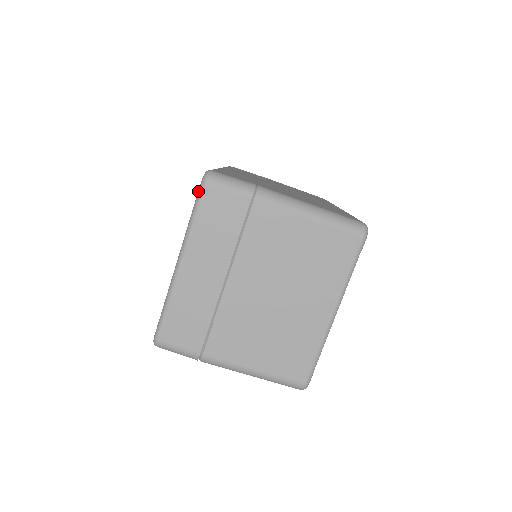
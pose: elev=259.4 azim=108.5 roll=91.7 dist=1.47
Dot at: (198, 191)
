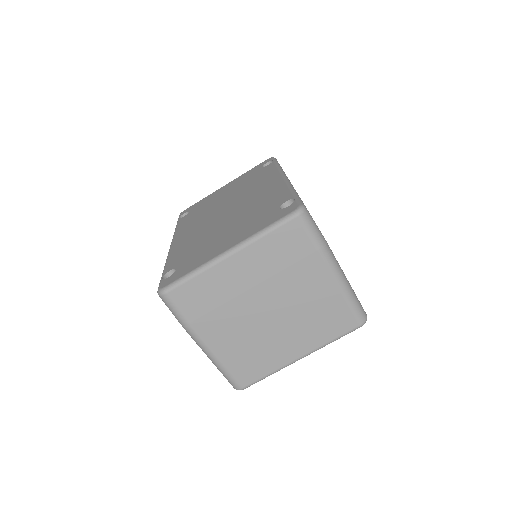
Dot at: (286, 216)
